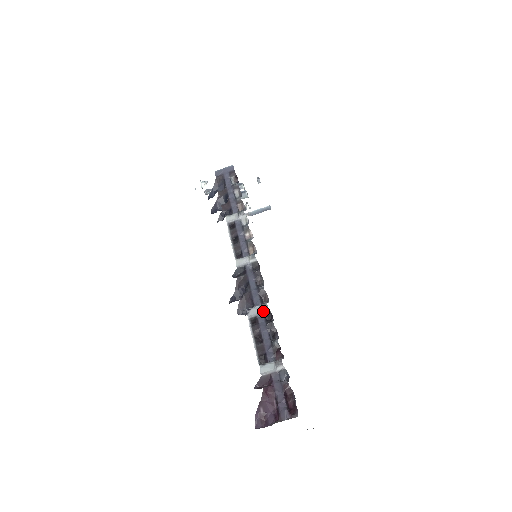
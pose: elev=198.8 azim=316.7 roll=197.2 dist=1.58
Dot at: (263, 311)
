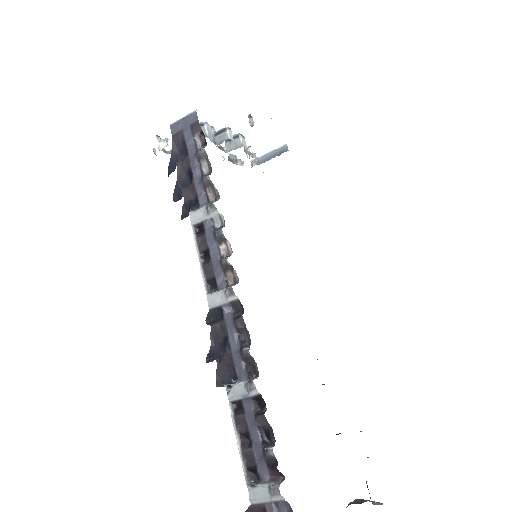
Dot at: (249, 393)
